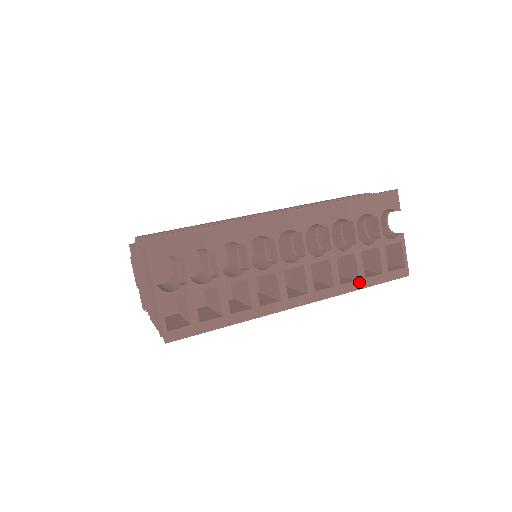
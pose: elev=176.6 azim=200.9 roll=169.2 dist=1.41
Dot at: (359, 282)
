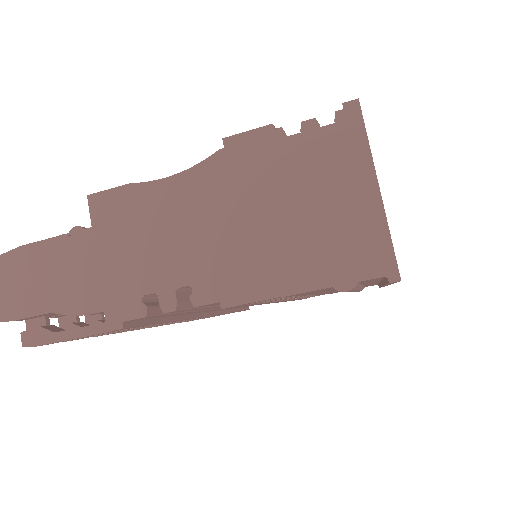
Dot at: occluded
